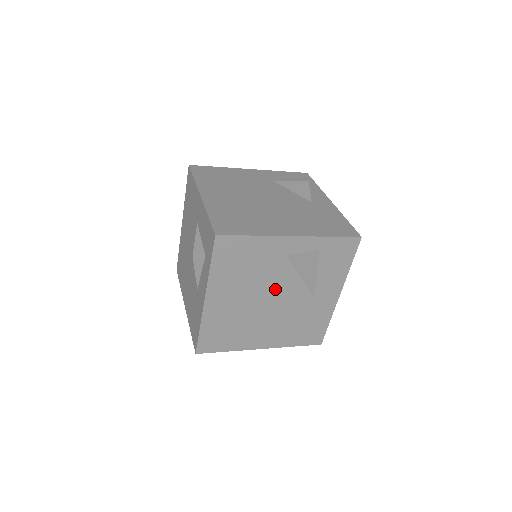
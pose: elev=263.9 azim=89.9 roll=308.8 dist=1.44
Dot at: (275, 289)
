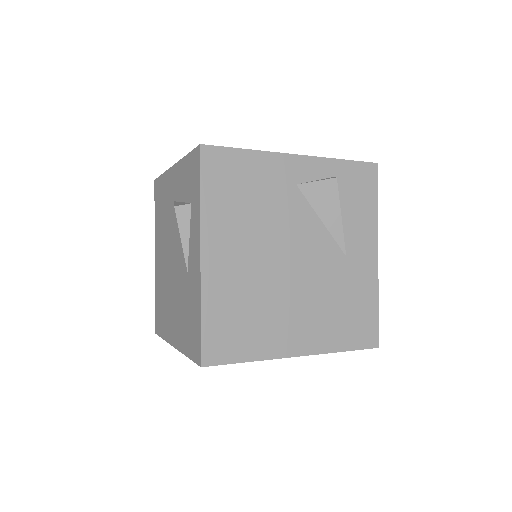
Dot at: (293, 240)
